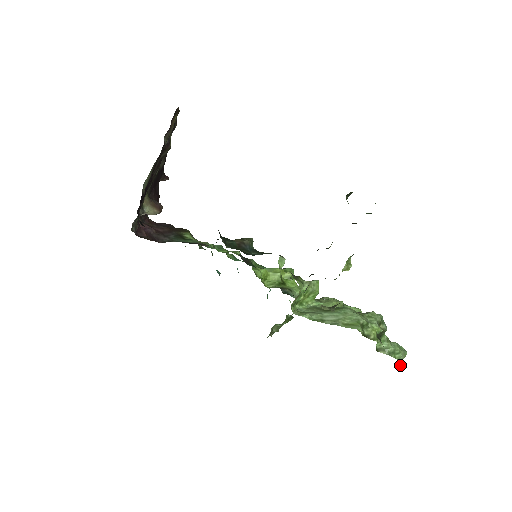
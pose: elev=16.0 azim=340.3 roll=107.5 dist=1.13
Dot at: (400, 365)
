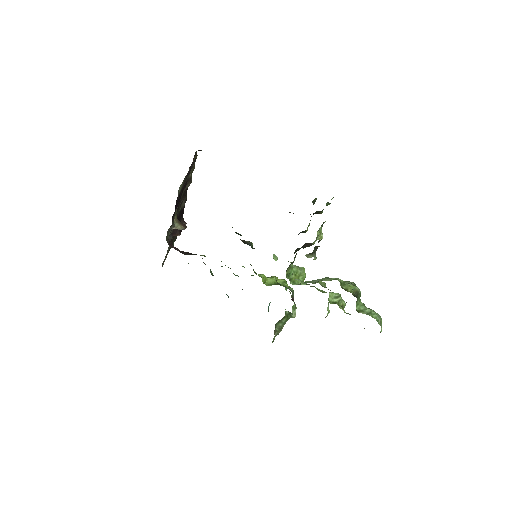
Dot at: (380, 331)
